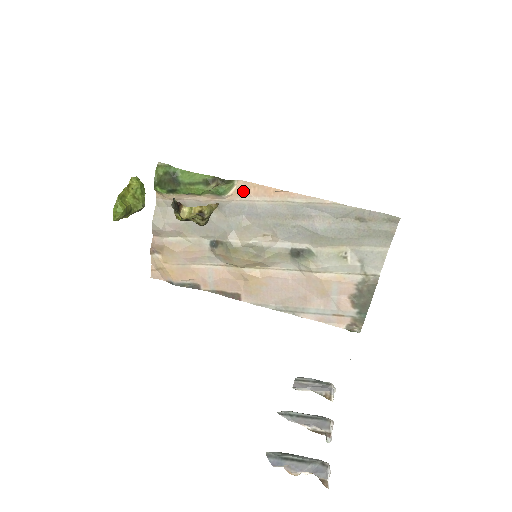
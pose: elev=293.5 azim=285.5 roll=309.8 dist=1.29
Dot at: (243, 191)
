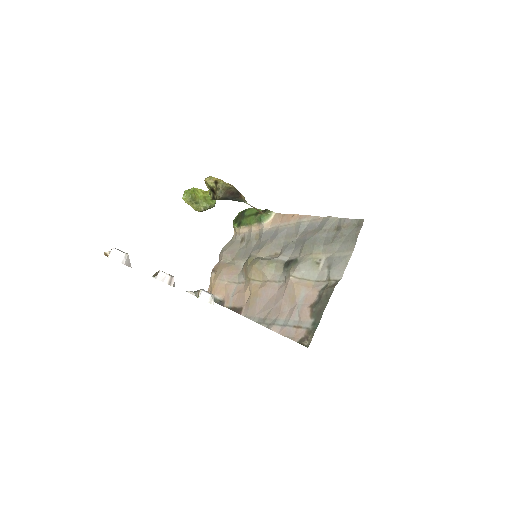
Dot at: (276, 220)
